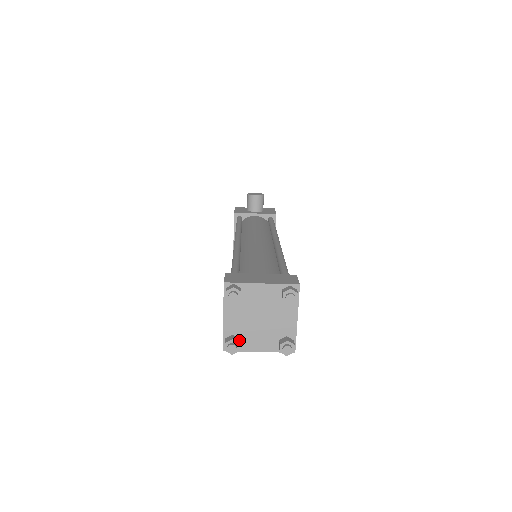
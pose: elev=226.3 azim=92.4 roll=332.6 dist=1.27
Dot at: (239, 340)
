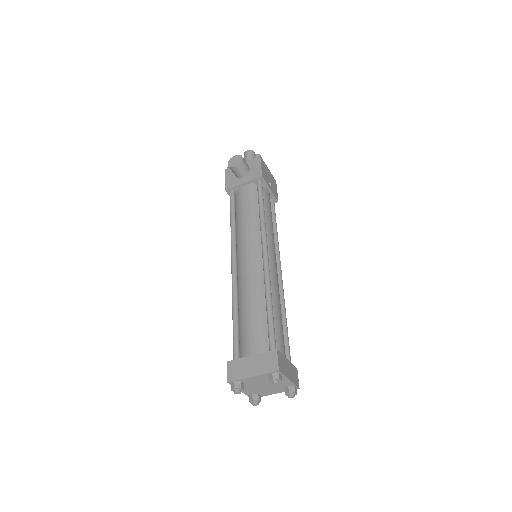
Dot at: (258, 396)
